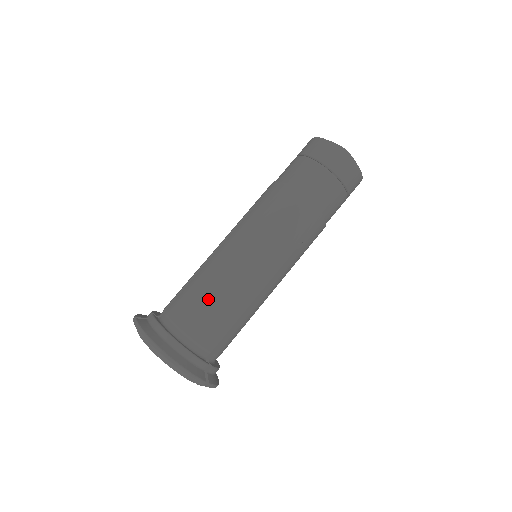
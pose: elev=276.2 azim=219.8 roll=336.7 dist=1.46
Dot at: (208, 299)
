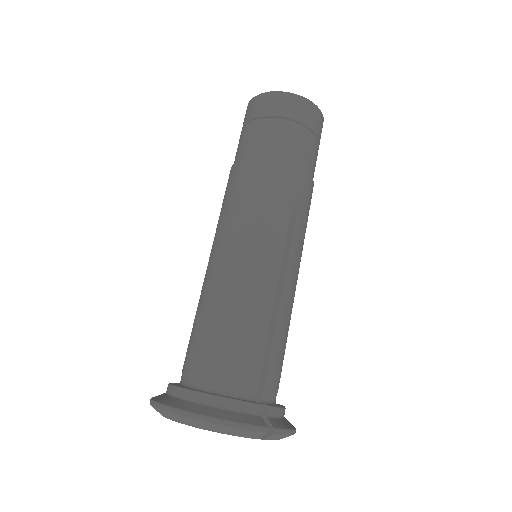
Dot at: (218, 324)
